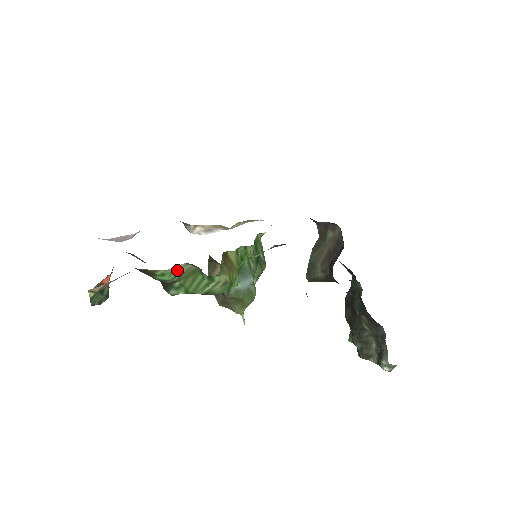
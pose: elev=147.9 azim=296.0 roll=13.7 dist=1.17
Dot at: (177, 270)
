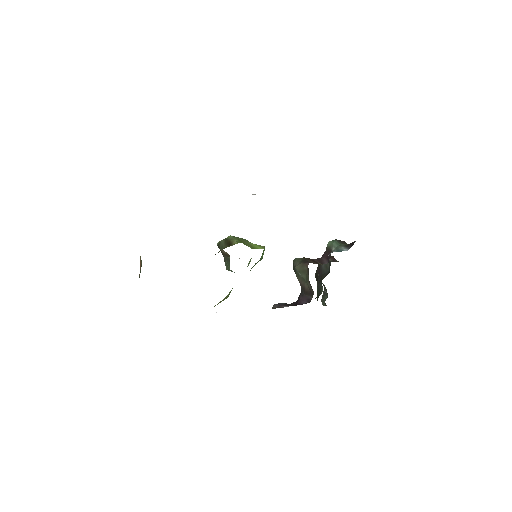
Dot at: occluded
